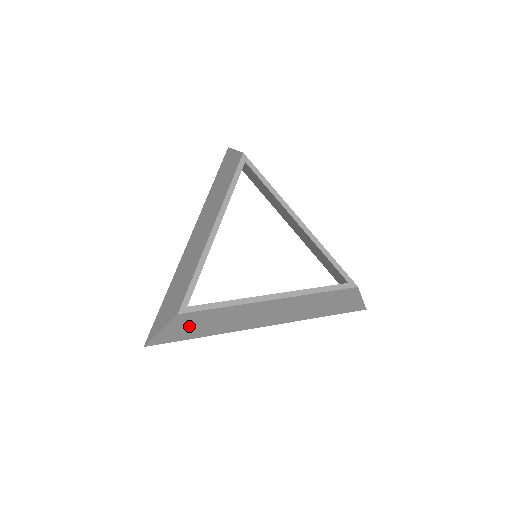
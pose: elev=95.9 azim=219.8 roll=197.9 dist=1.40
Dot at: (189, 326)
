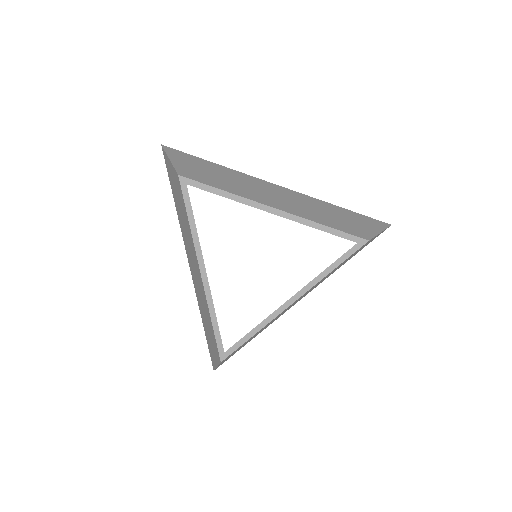
Dot at: (237, 350)
